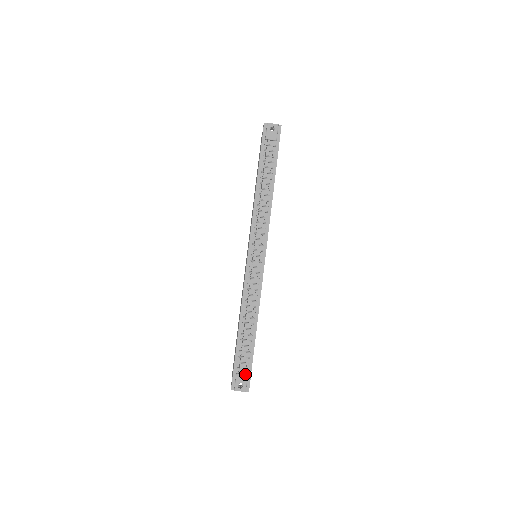
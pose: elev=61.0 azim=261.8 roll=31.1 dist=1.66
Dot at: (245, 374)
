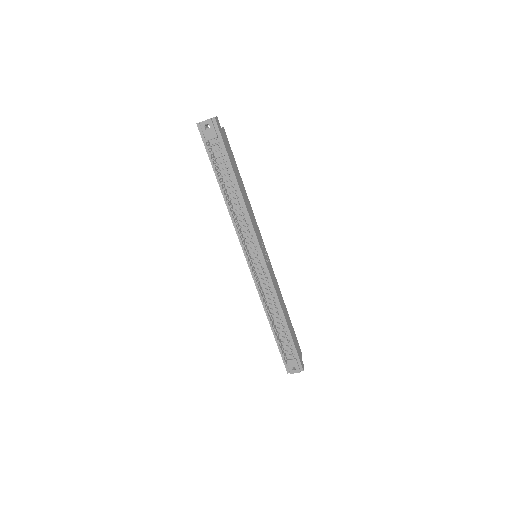
Dot at: (293, 359)
